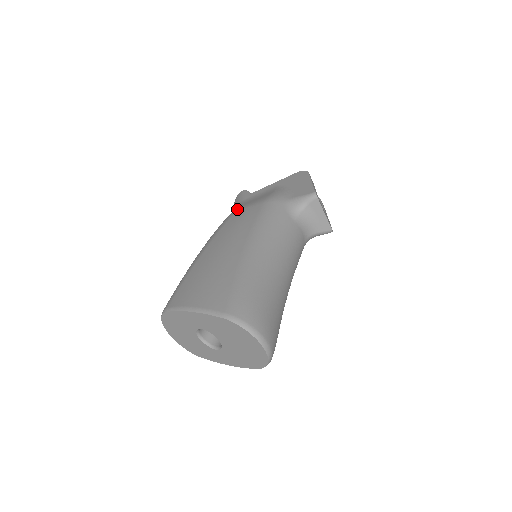
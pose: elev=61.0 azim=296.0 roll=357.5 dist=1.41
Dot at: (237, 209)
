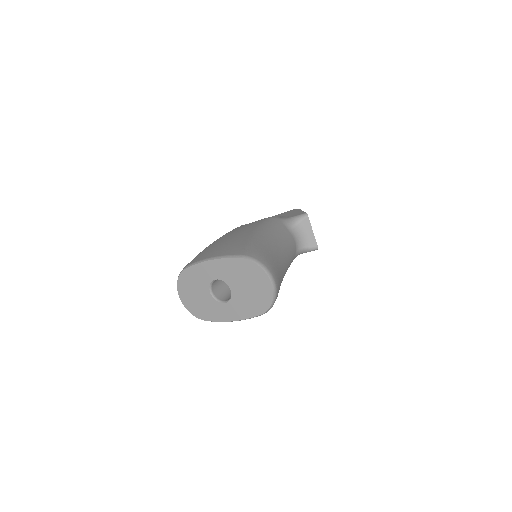
Dot at: occluded
